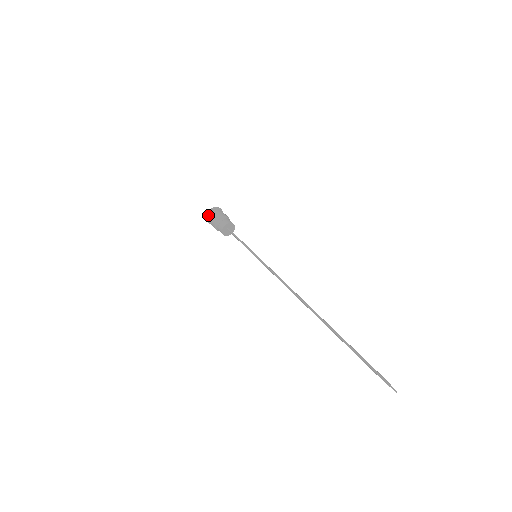
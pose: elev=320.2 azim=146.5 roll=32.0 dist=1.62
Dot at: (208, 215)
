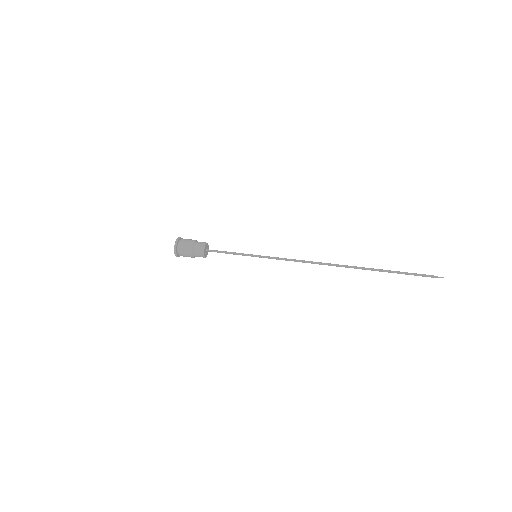
Dot at: (176, 251)
